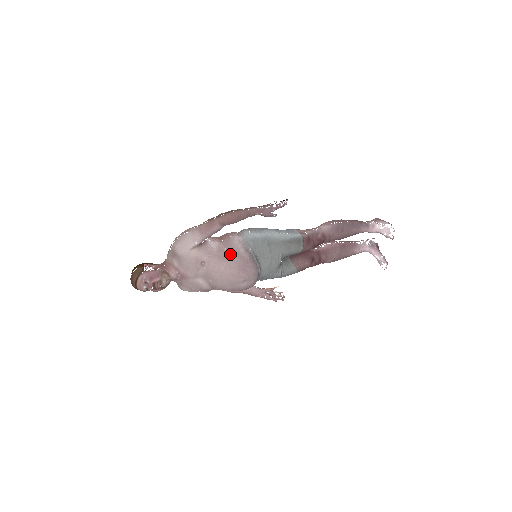
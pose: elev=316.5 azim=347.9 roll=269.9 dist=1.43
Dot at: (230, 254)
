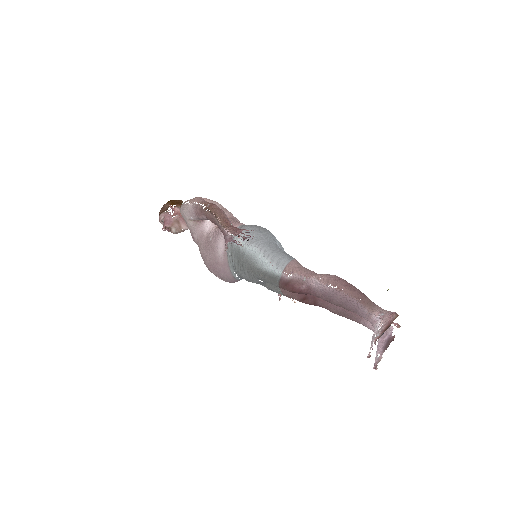
Dot at: (210, 247)
